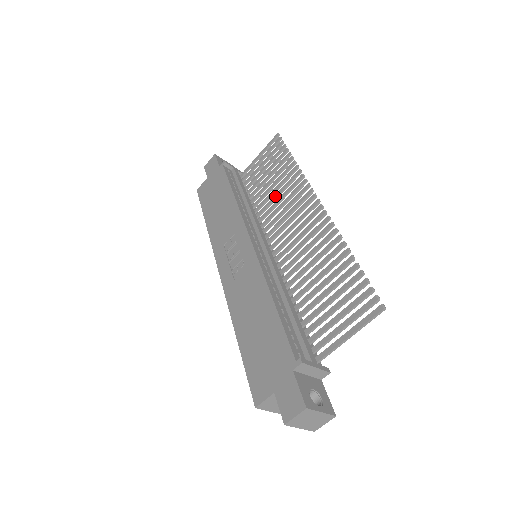
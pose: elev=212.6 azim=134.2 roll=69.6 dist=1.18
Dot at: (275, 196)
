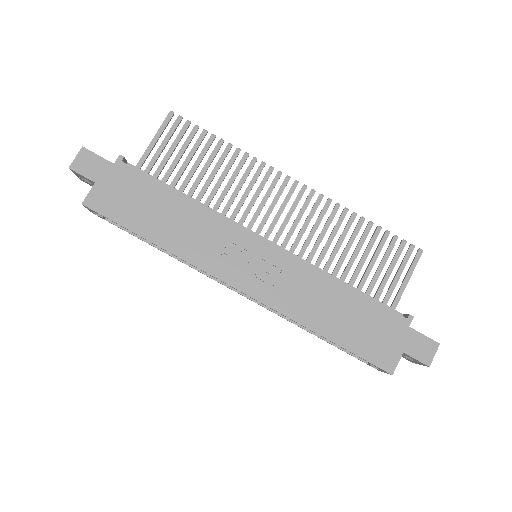
Dot at: (228, 187)
